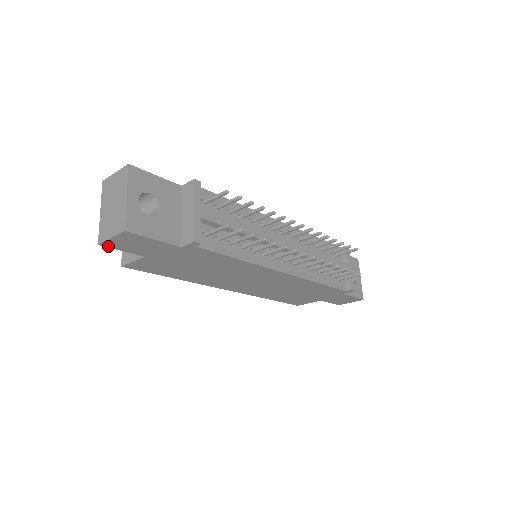
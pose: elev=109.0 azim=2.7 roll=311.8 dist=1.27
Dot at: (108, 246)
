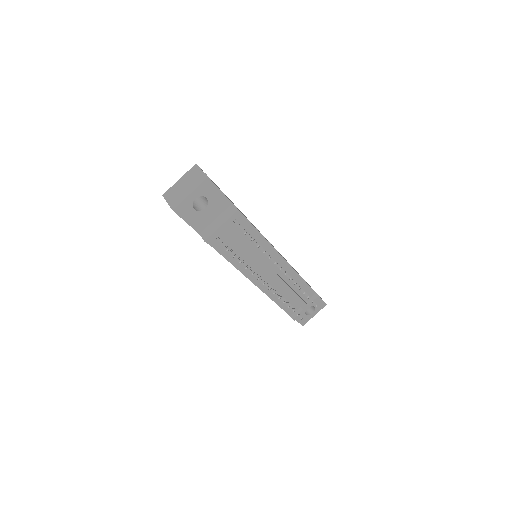
Dot at: occluded
